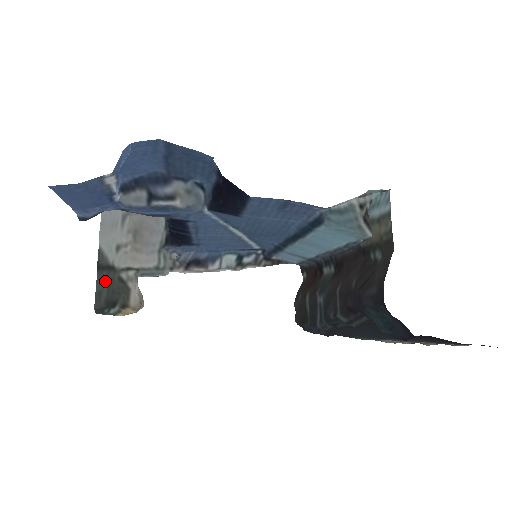
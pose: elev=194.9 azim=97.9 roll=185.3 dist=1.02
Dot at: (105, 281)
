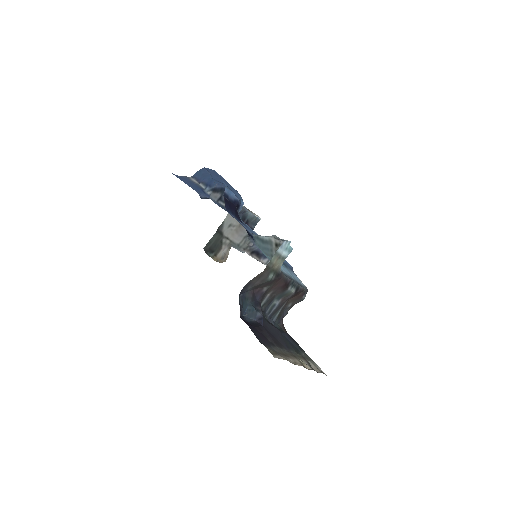
Dot at: (216, 238)
